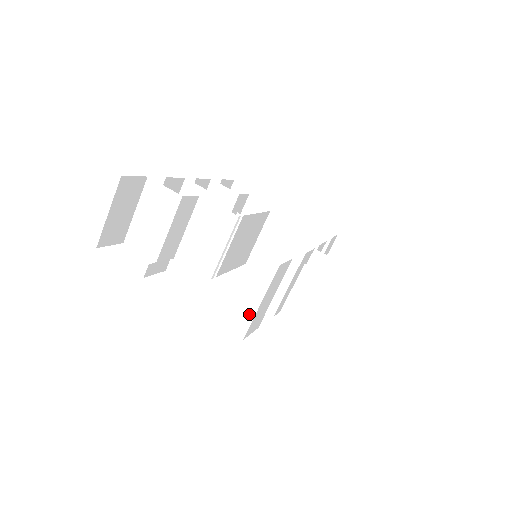
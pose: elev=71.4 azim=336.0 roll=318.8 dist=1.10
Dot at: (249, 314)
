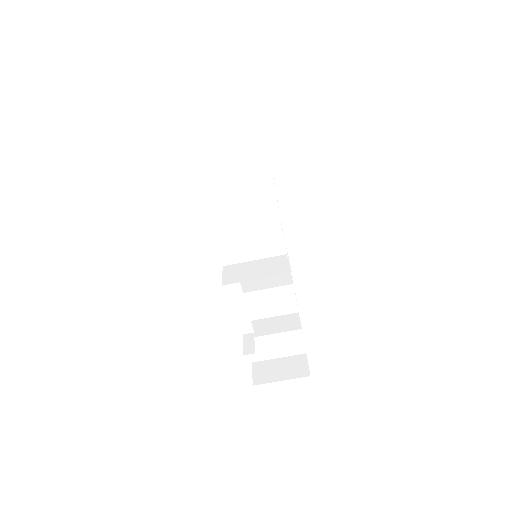
Dot at: (246, 326)
